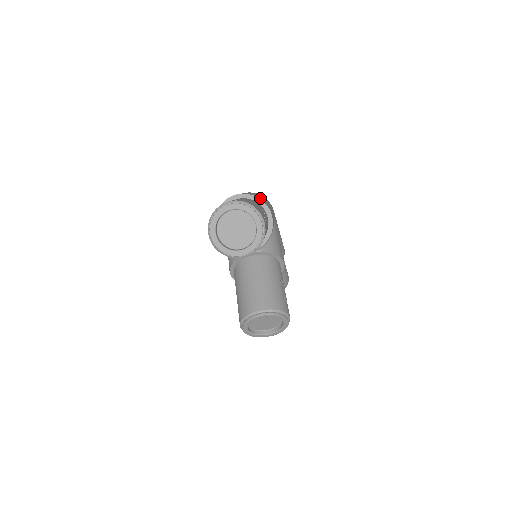
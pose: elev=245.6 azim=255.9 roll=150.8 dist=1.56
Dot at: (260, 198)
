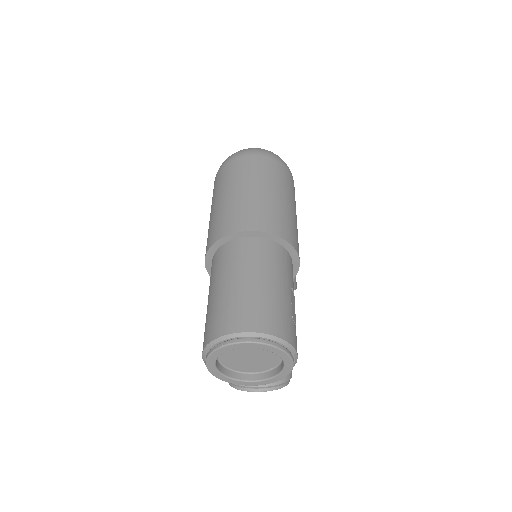
Dot at: (286, 231)
